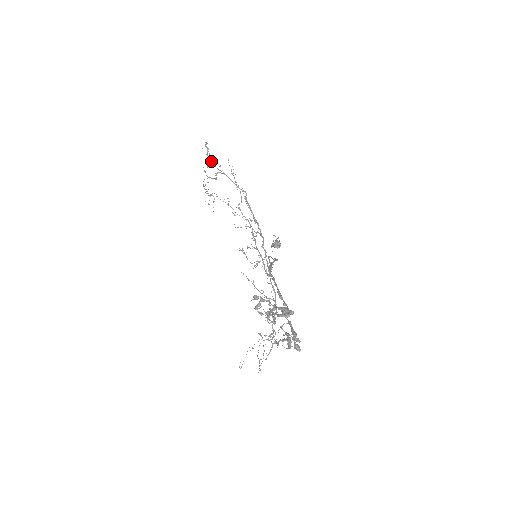
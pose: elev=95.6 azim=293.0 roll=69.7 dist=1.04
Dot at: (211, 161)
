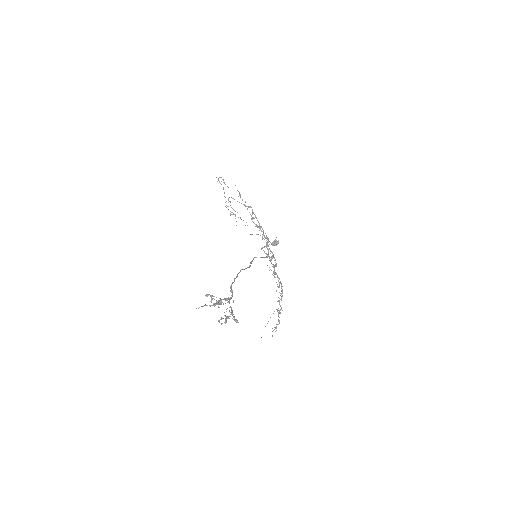
Dot at: occluded
